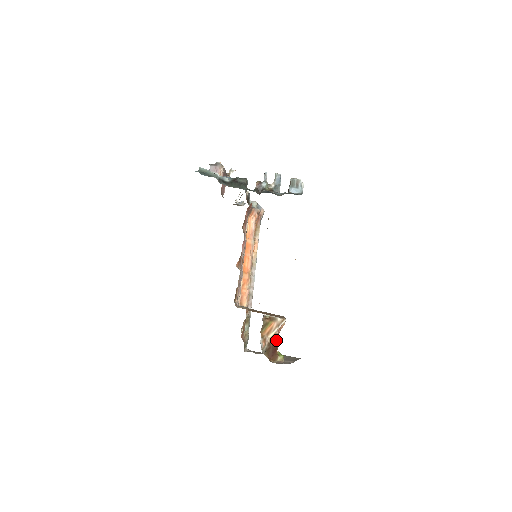
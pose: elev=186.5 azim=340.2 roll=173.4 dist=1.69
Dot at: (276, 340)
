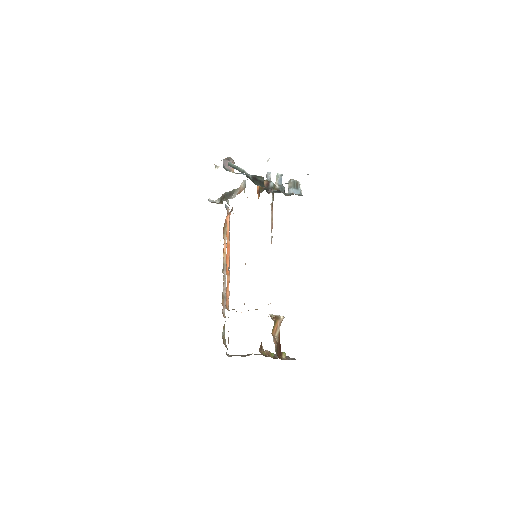
Dot at: (279, 338)
